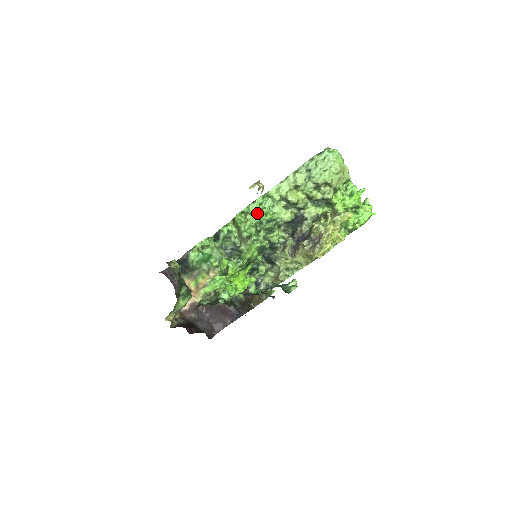
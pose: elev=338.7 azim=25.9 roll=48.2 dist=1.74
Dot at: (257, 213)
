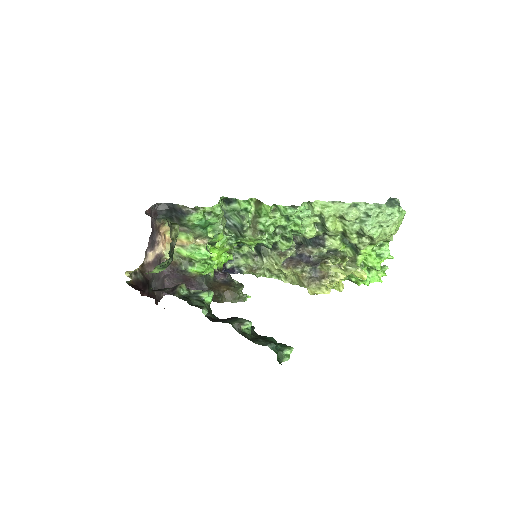
Dot at: (289, 219)
